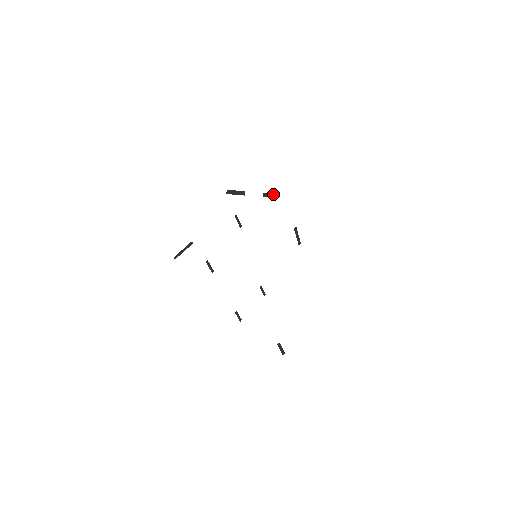
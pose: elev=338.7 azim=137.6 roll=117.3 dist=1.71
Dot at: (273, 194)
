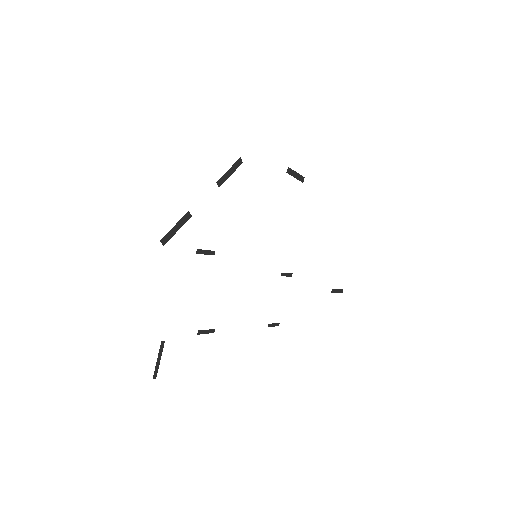
Dot at: (231, 167)
